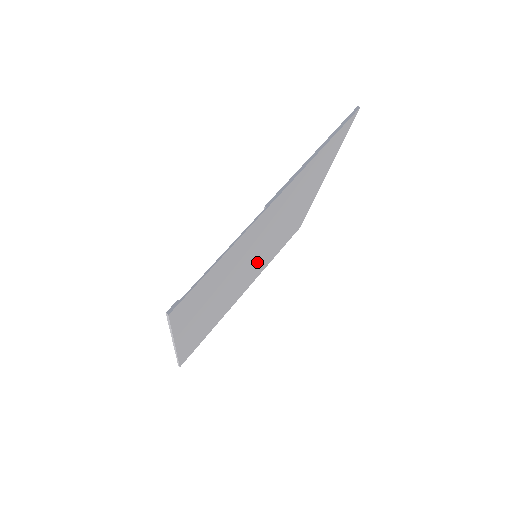
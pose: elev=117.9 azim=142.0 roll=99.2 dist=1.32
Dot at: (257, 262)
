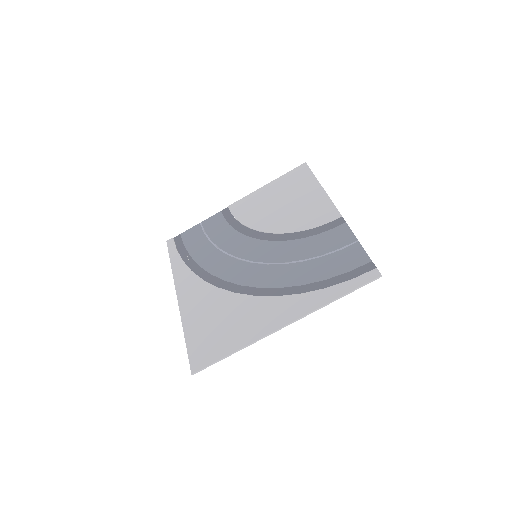
Dot at: (233, 264)
